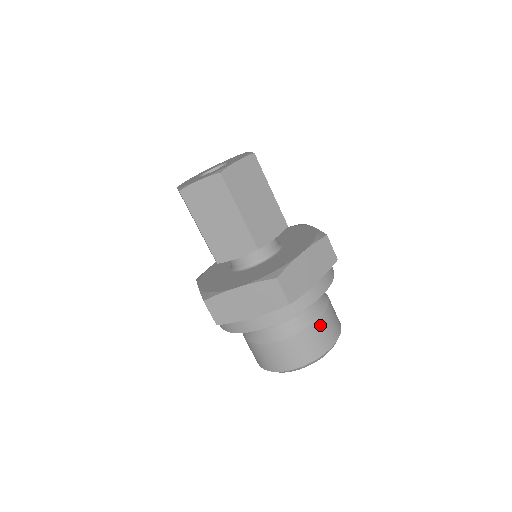
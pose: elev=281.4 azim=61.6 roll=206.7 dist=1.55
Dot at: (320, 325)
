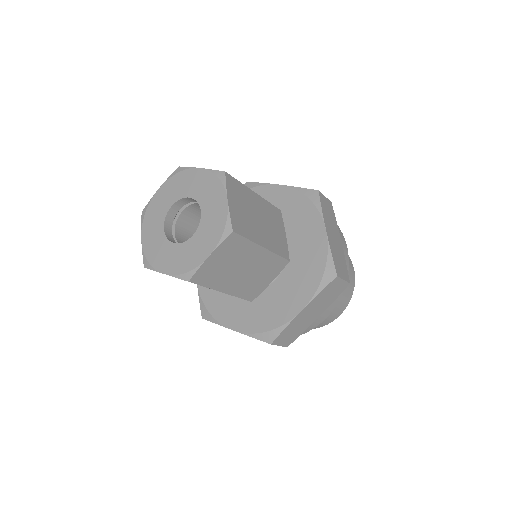
Dot at: occluded
